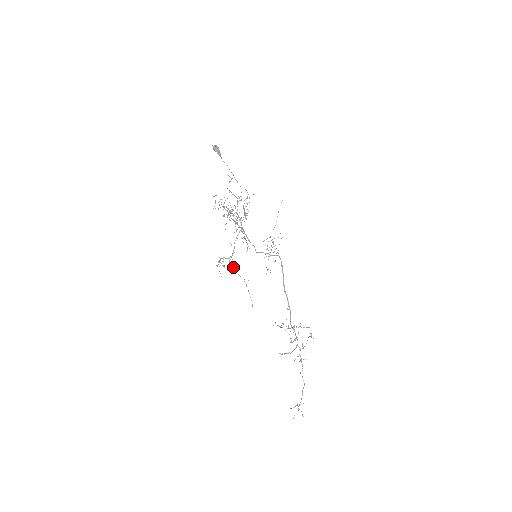
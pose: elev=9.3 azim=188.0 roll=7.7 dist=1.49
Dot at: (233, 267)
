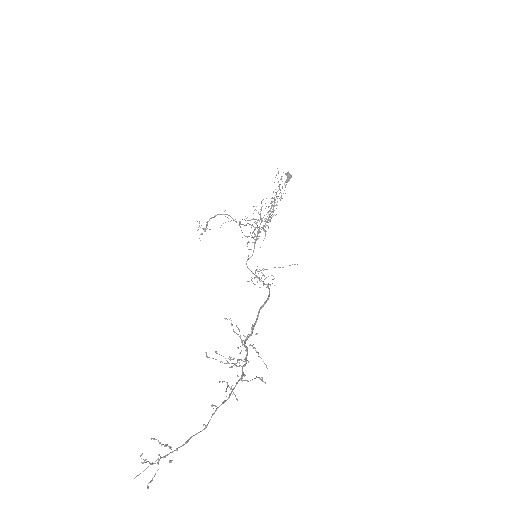
Dot at: (240, 226)
